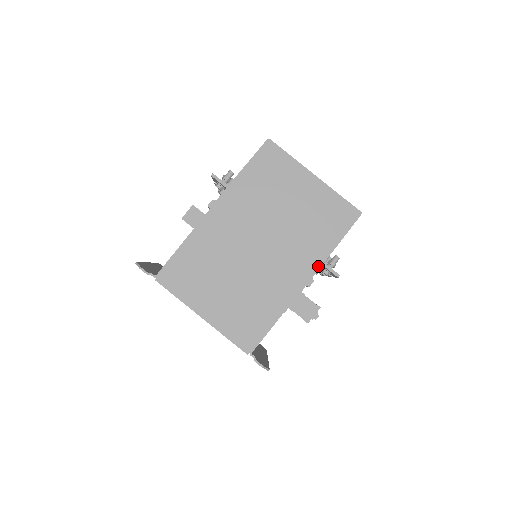
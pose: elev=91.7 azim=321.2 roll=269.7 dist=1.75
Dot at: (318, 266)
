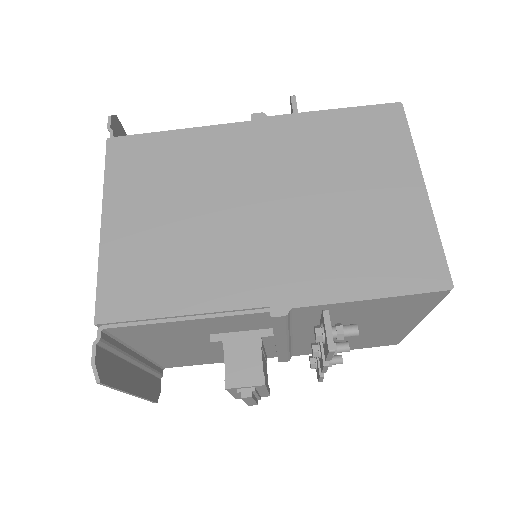
Dot at: (314, 301)
